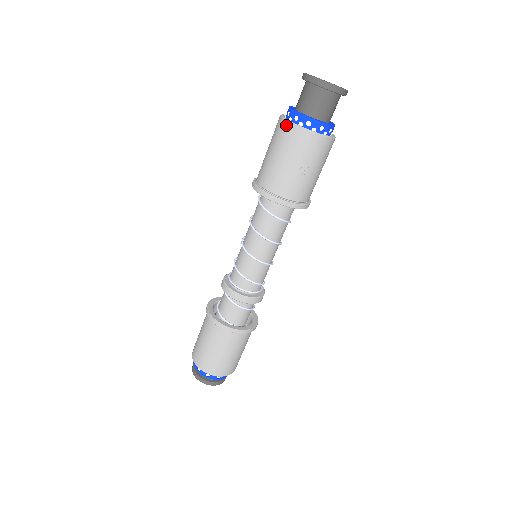
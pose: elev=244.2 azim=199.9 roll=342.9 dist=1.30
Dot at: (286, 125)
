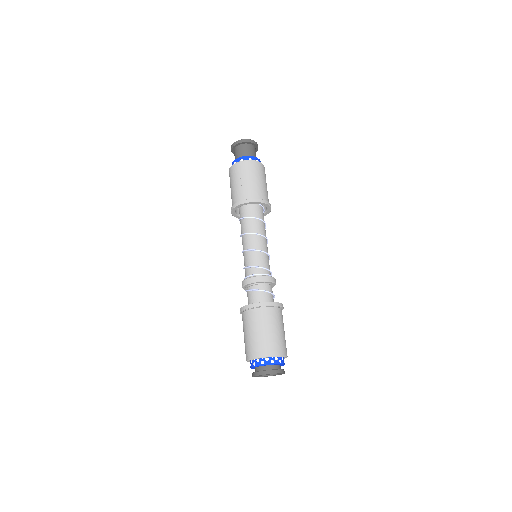
Dot at: (229, 174)
